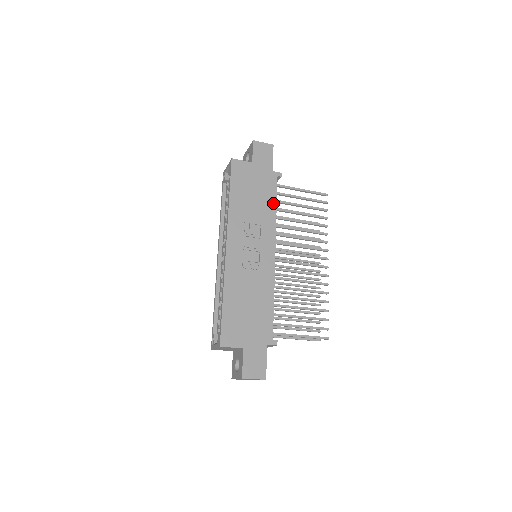
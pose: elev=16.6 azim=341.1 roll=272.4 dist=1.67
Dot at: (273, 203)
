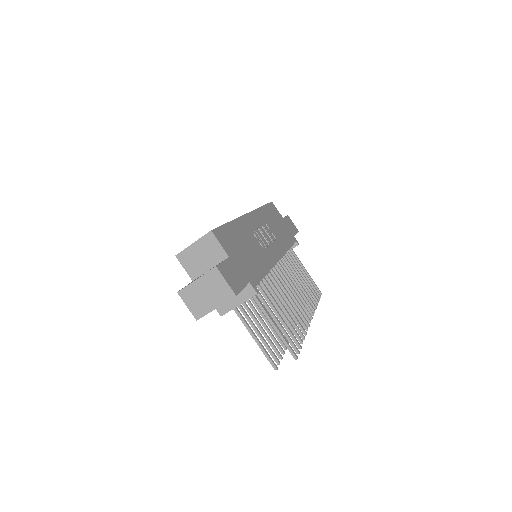
Dot at: (289, 244)
